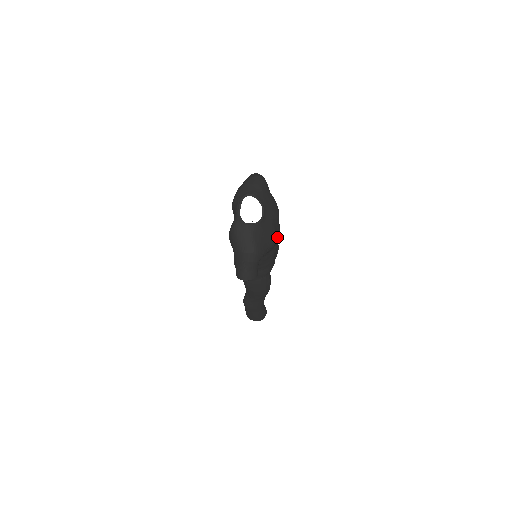
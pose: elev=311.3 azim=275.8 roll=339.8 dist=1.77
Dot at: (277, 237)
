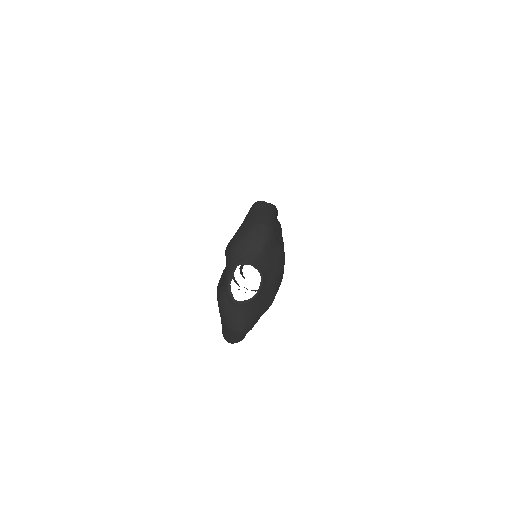
Dot at: (277, 290)
